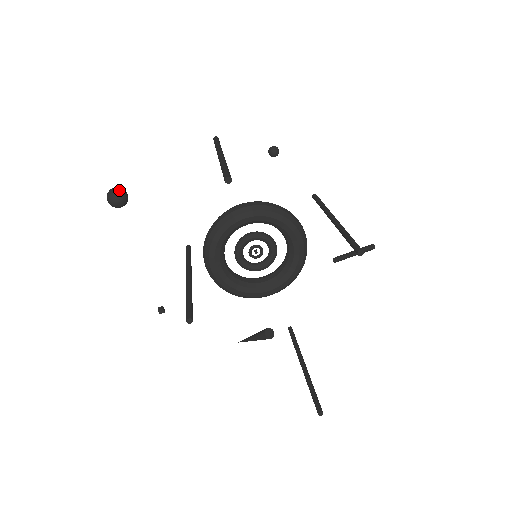
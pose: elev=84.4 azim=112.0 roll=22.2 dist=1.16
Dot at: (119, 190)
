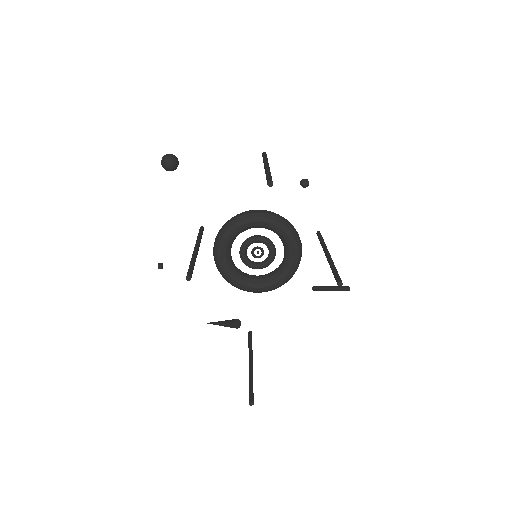
Dot at: (175, 157)
